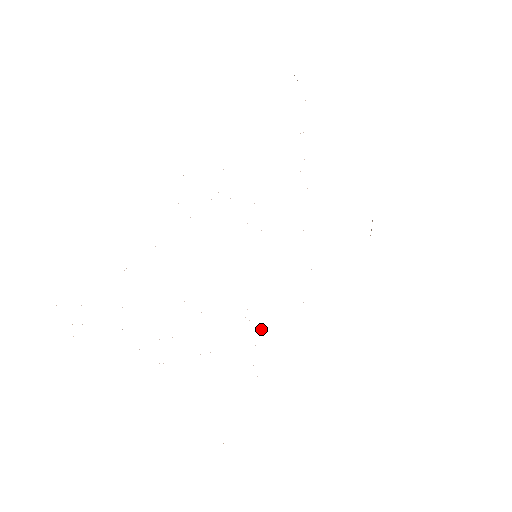
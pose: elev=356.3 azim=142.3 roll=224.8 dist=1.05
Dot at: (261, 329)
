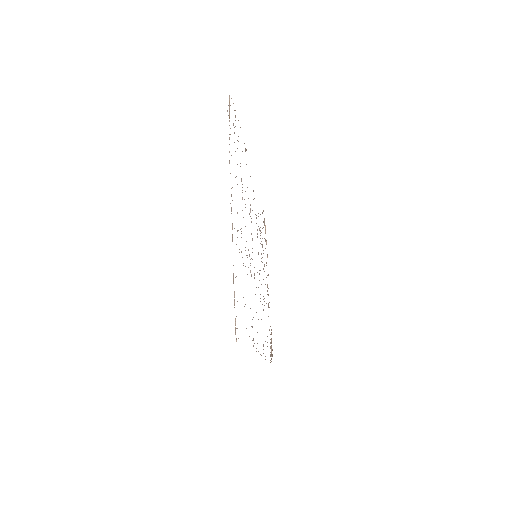
Dot at: occluded
